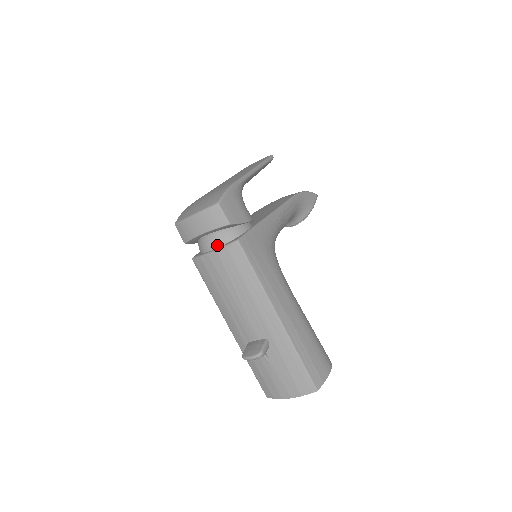
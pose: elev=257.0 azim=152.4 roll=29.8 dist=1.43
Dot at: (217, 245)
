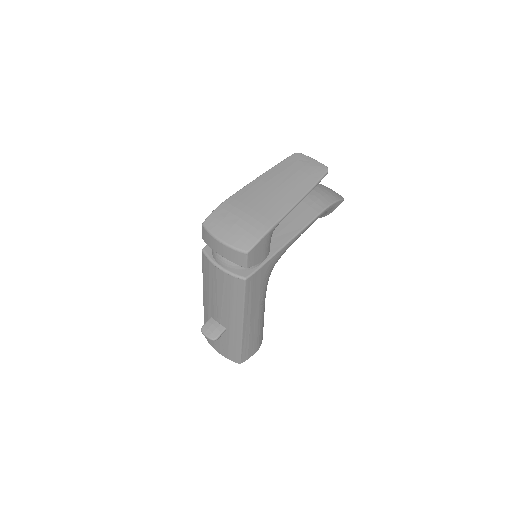
Dot at: (228, 267)
